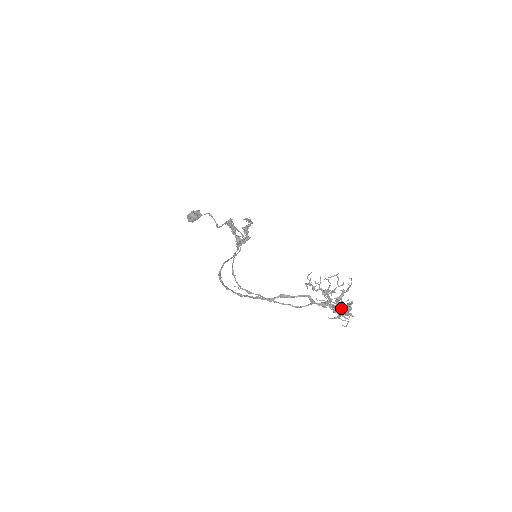
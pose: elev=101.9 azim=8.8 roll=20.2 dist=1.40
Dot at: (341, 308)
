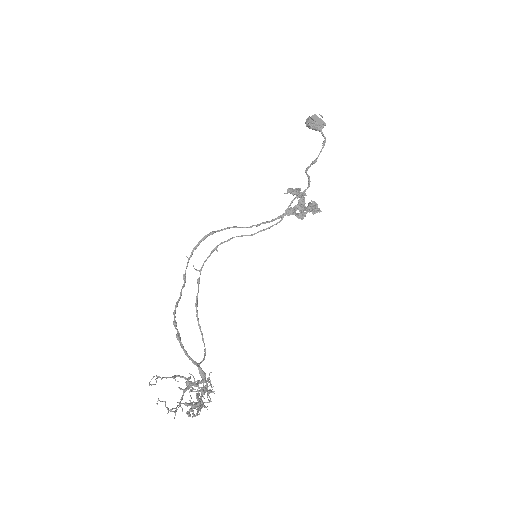
Dot at: (186, 405)
